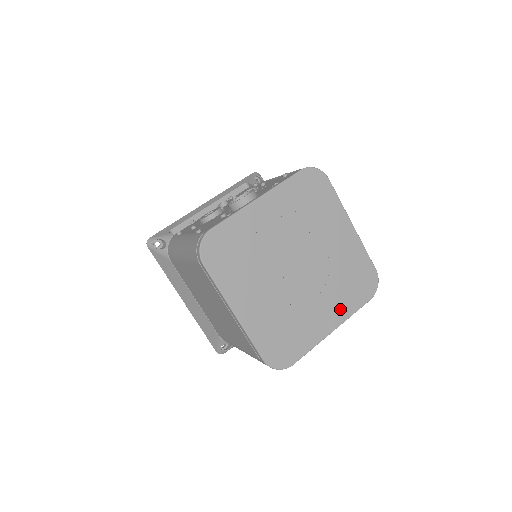
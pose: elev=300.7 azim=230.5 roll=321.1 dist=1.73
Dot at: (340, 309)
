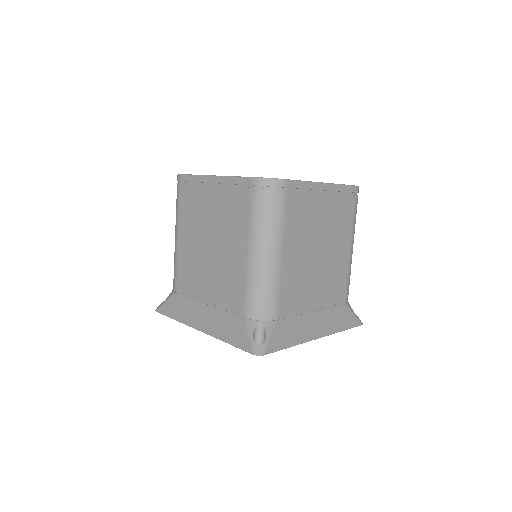
Dot at: occluded
